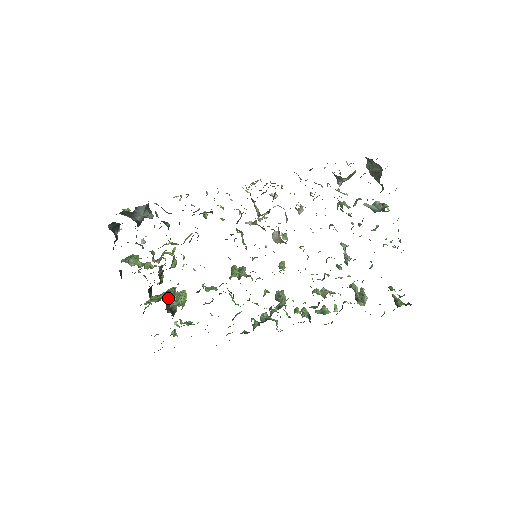
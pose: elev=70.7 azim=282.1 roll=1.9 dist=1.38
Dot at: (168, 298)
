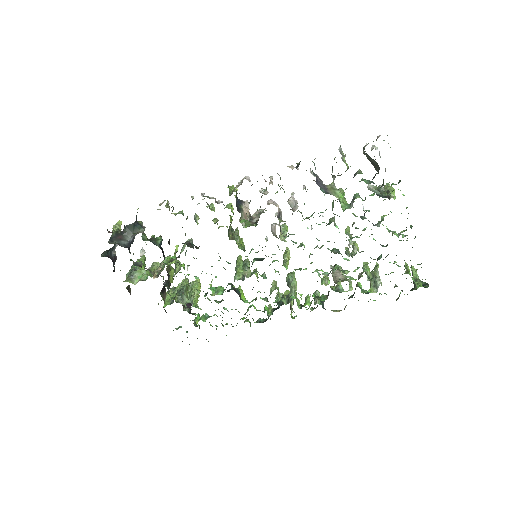
Dot at: (179, 302)
